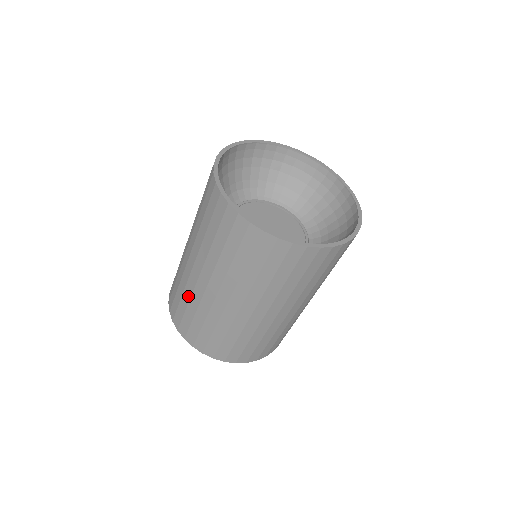
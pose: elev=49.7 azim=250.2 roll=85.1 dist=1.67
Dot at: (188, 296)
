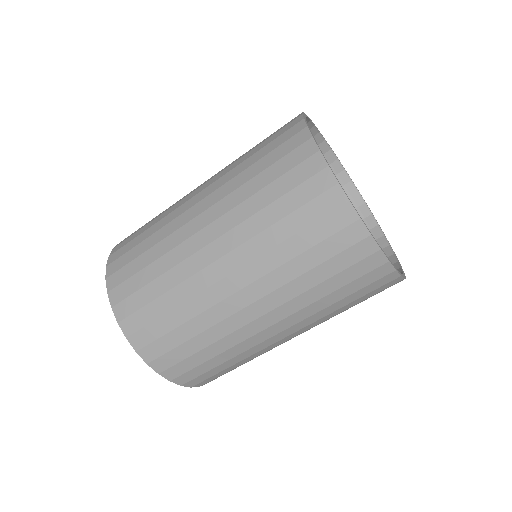
Dot at: (162, 216)
